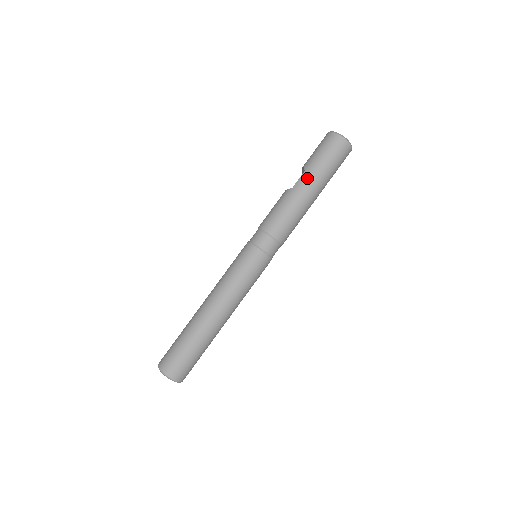
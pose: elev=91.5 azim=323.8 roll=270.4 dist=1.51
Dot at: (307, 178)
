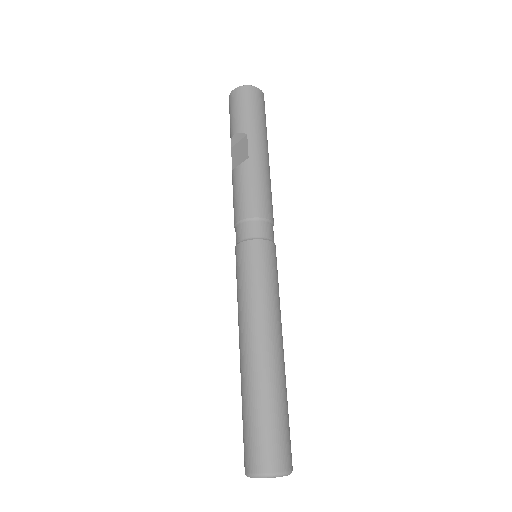
Dot at: (257, 141)
